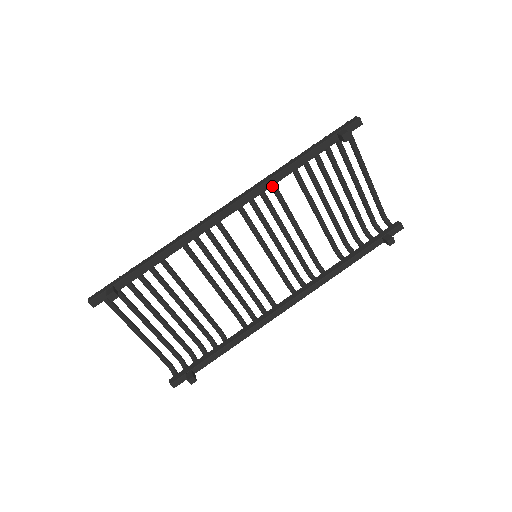
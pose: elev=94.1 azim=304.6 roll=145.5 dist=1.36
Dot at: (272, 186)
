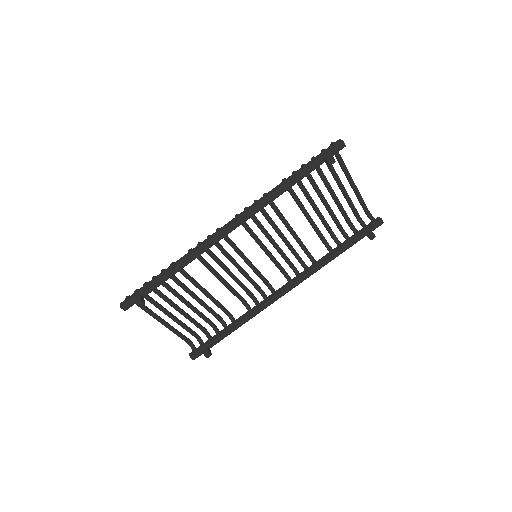
Dot at: occluded
